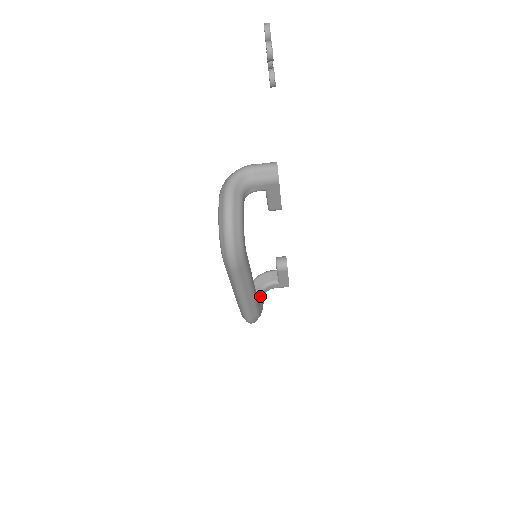
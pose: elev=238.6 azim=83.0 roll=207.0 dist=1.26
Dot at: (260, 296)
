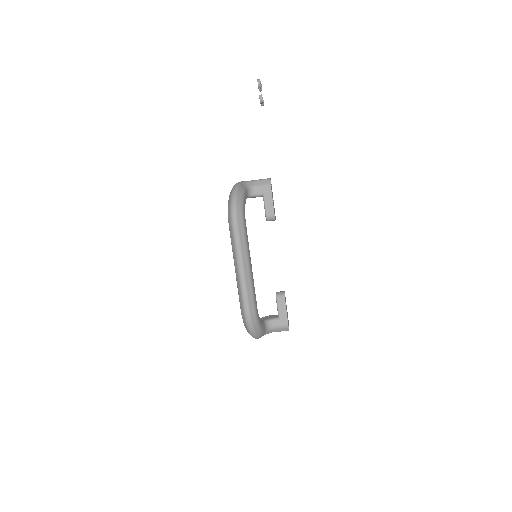
Dot at: (261, 321)
